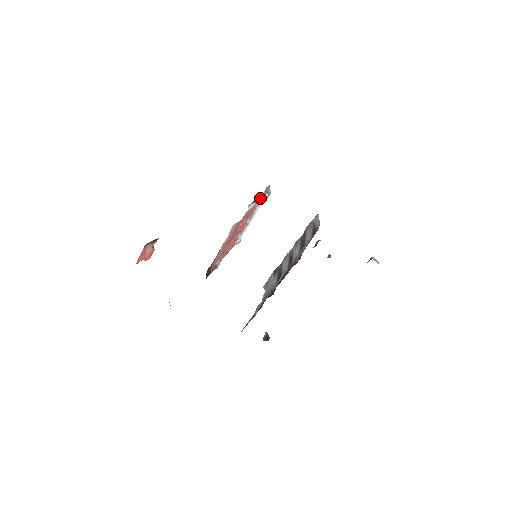
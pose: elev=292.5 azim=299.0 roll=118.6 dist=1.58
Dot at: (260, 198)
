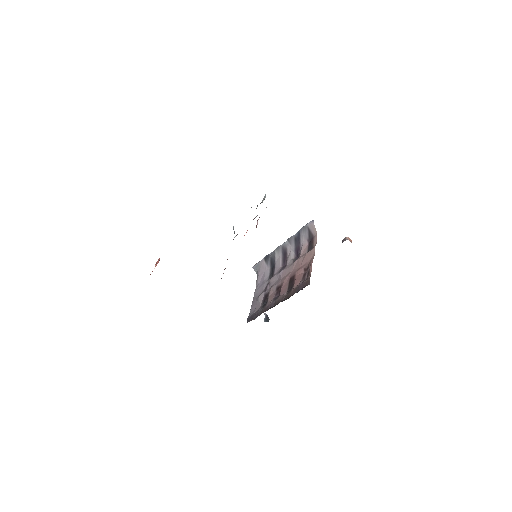
Dot at: occluded
